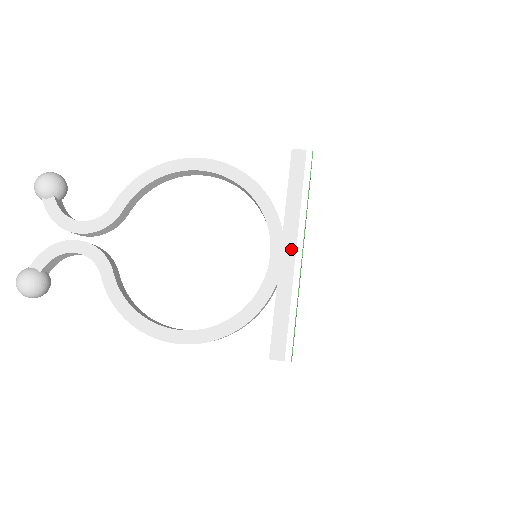
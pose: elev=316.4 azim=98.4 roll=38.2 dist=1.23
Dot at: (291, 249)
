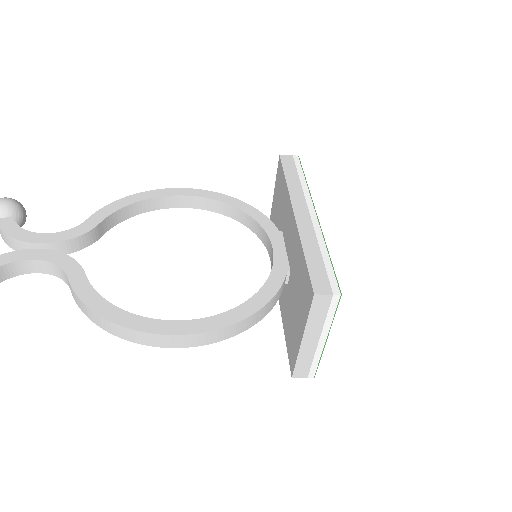
Dot at: (303, 210)
